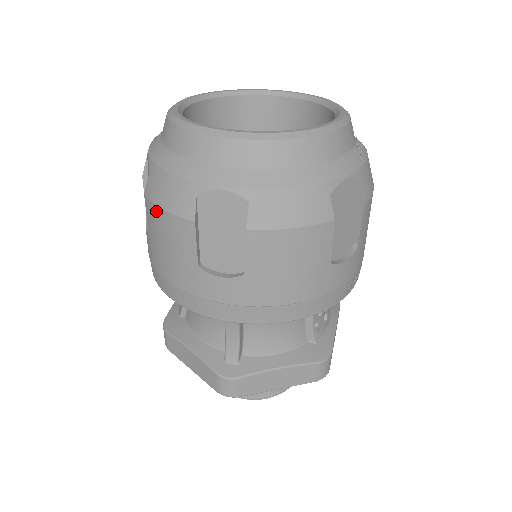
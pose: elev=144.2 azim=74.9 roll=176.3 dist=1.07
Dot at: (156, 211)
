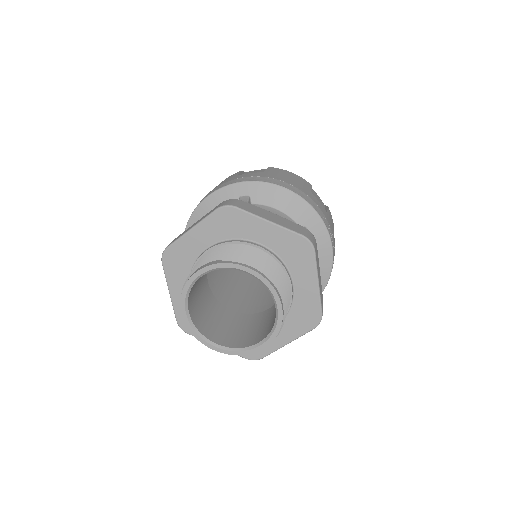
Dot at: occluded
